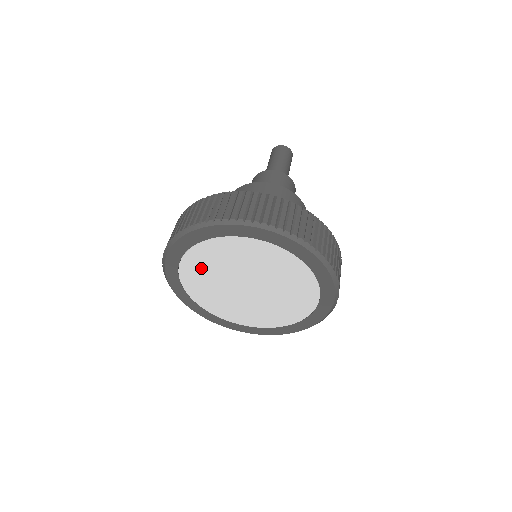
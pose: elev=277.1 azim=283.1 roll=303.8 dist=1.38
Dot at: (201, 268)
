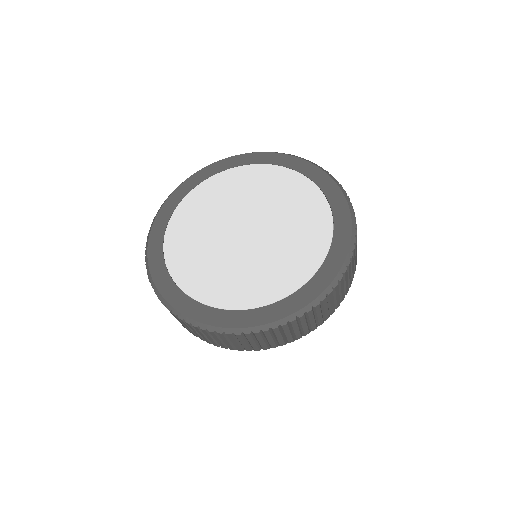
Dot at: (220, 192)
